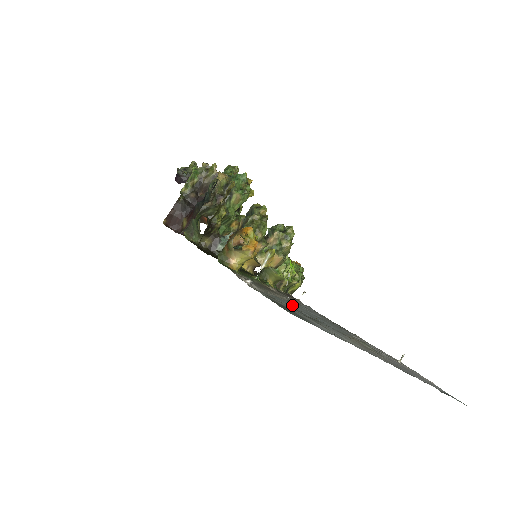
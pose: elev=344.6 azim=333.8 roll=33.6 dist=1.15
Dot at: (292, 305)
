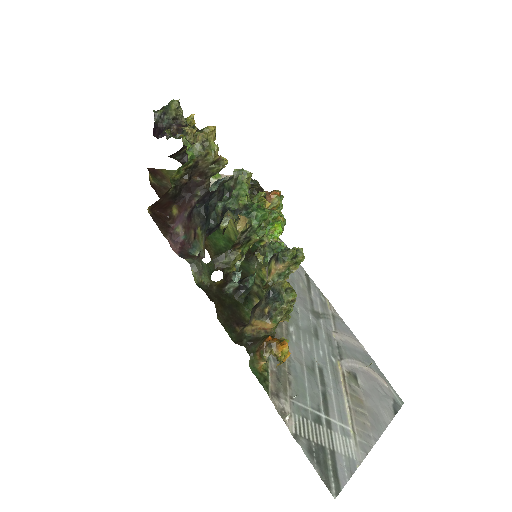
Dot at: (303, 368)
